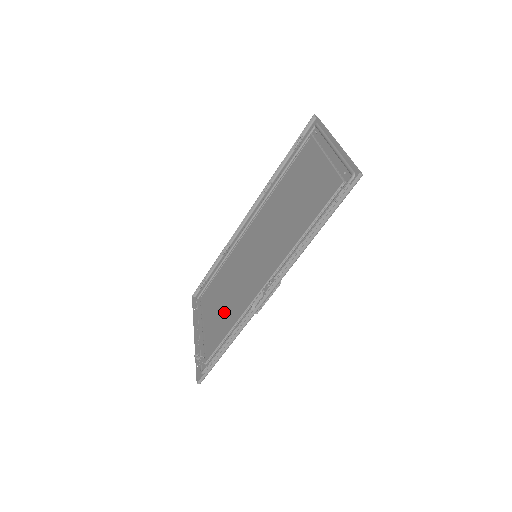
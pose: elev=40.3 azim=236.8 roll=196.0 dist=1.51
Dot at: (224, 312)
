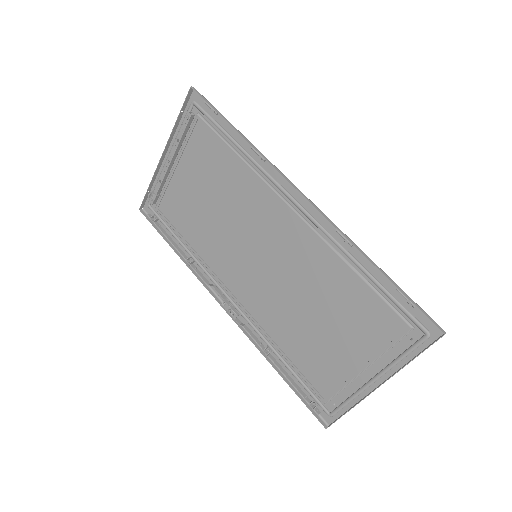
Dot at: (197, 216)
